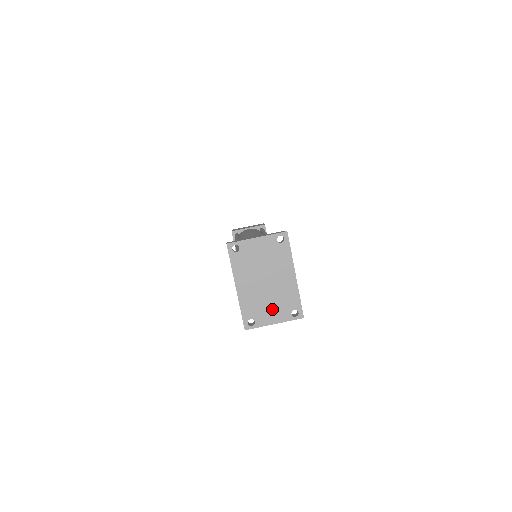
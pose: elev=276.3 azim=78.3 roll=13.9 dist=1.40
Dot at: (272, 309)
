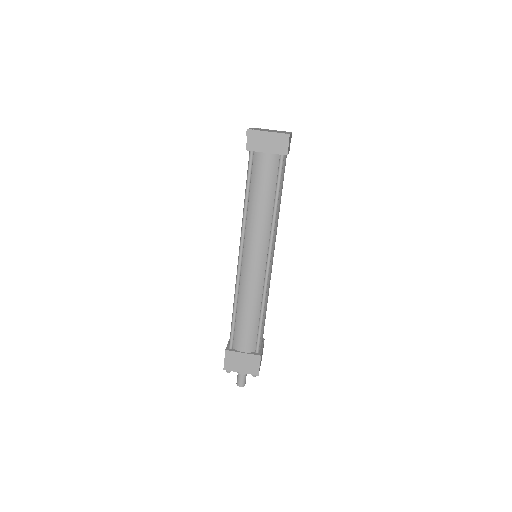
Dot at: (270, 131)
